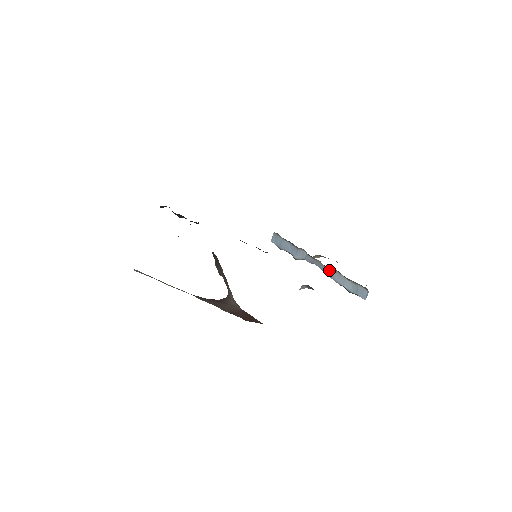
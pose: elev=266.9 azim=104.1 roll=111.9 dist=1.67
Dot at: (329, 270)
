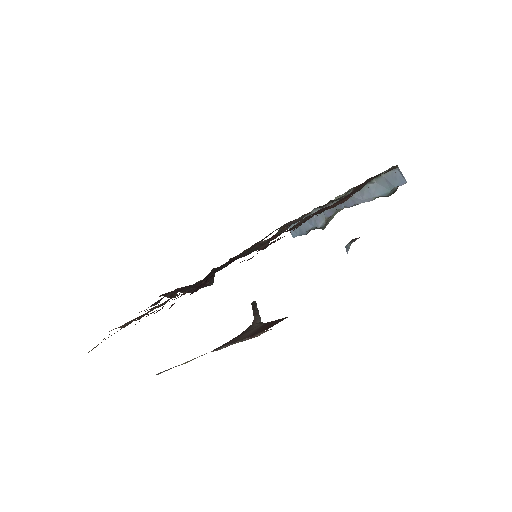
Dot at: occluded
